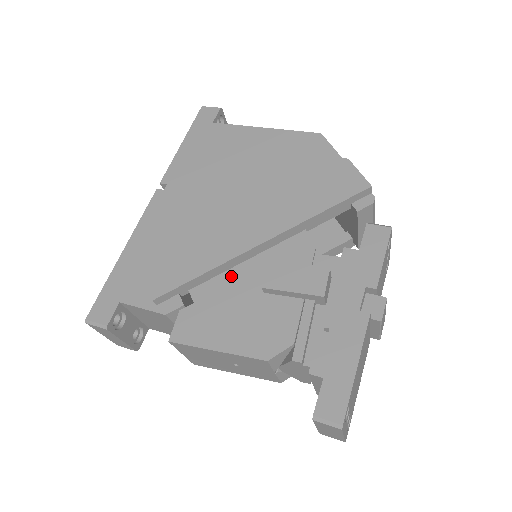
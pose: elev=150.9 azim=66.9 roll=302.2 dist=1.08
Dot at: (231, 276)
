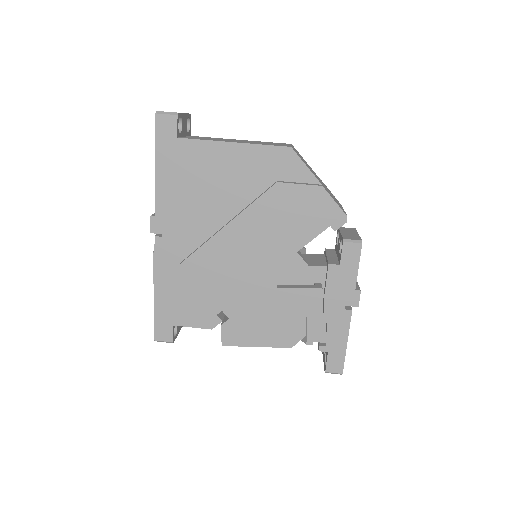
Dot at: (250, 296)
